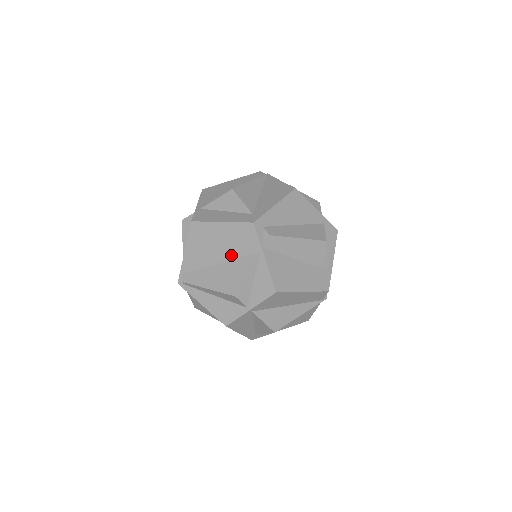
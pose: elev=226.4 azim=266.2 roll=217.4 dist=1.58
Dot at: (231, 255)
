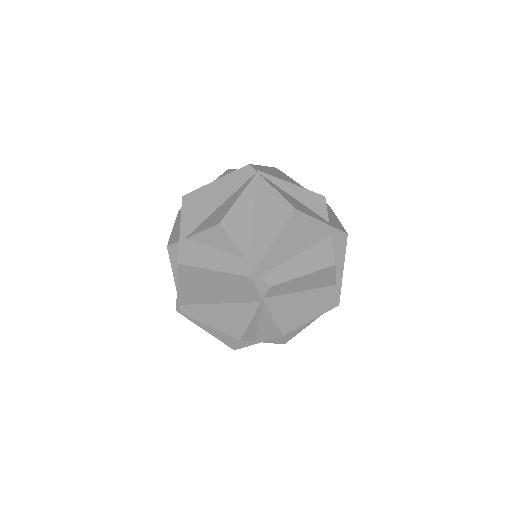
Dot at: (229, 299)
